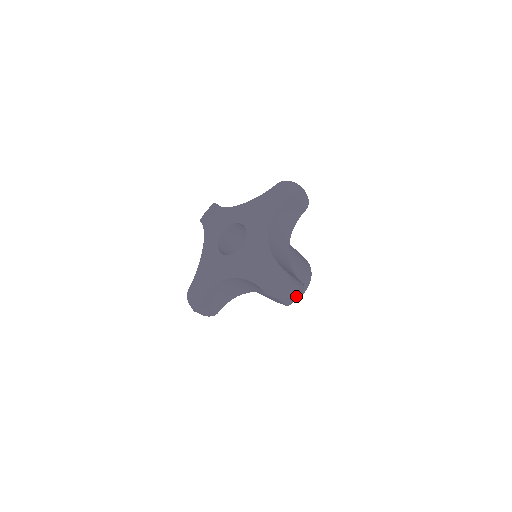
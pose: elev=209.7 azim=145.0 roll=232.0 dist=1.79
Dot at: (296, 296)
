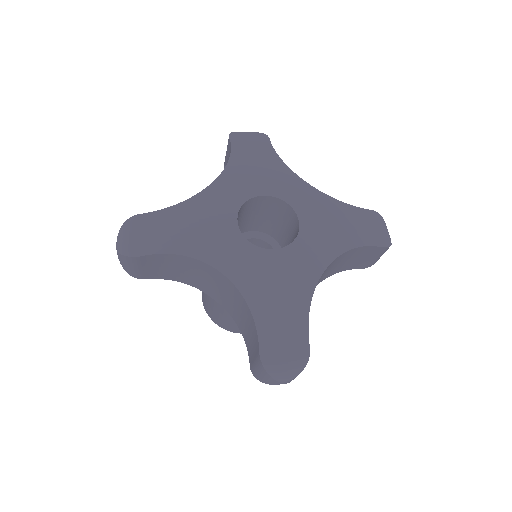
Dot at: occluded
